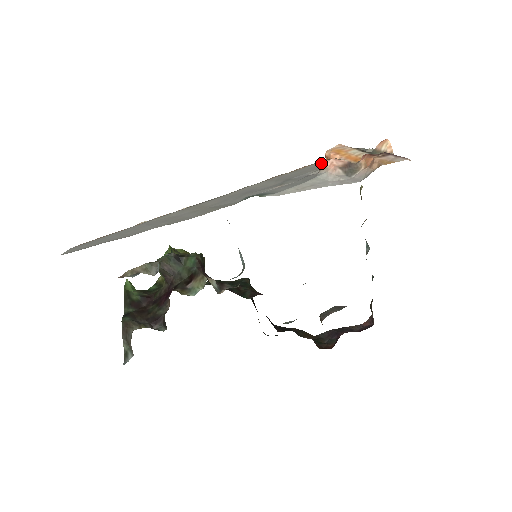
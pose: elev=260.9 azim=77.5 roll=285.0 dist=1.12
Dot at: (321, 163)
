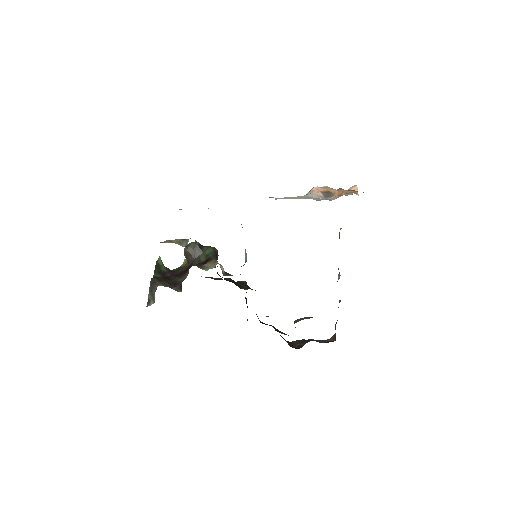
Dot at: occluded
